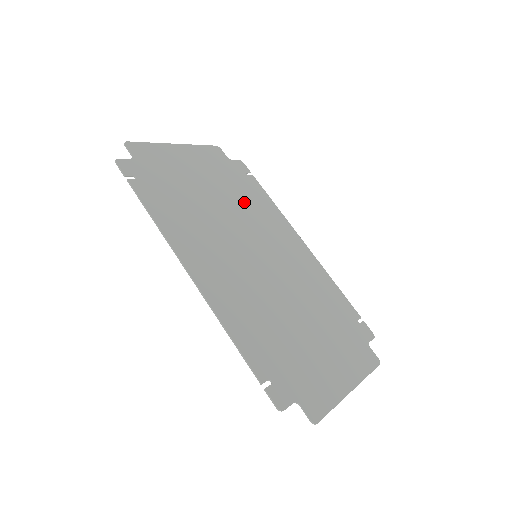
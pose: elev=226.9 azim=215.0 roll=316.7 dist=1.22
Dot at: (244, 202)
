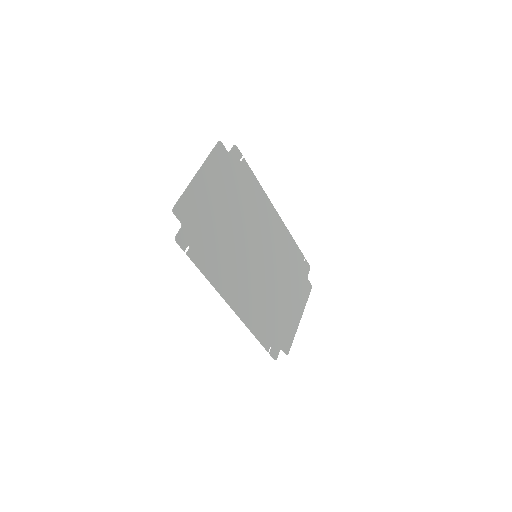
Dot at: (244, 203)
